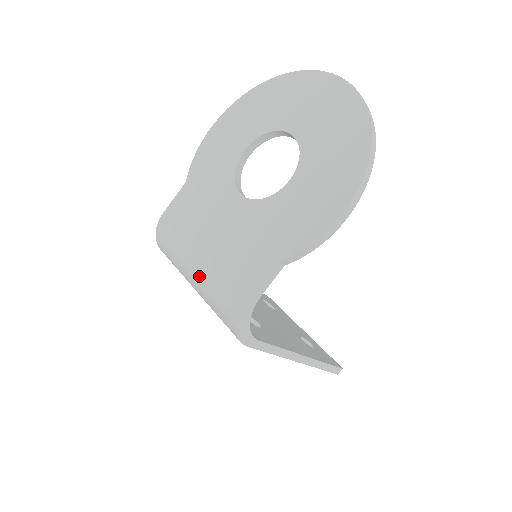
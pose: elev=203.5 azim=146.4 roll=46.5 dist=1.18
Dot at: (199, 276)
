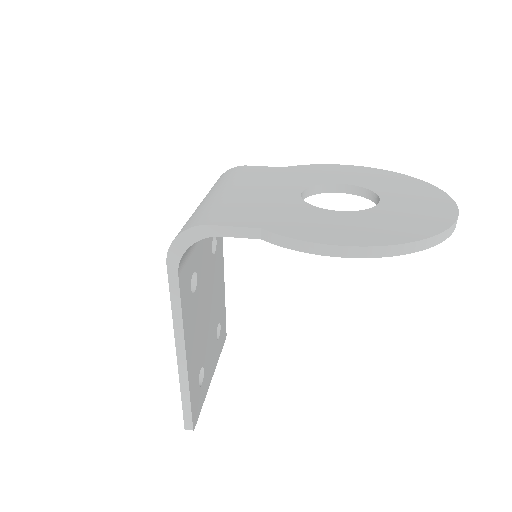
Dot at: (209, 198)
